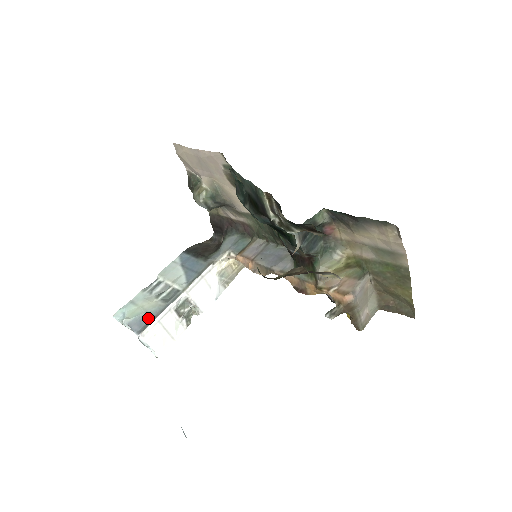
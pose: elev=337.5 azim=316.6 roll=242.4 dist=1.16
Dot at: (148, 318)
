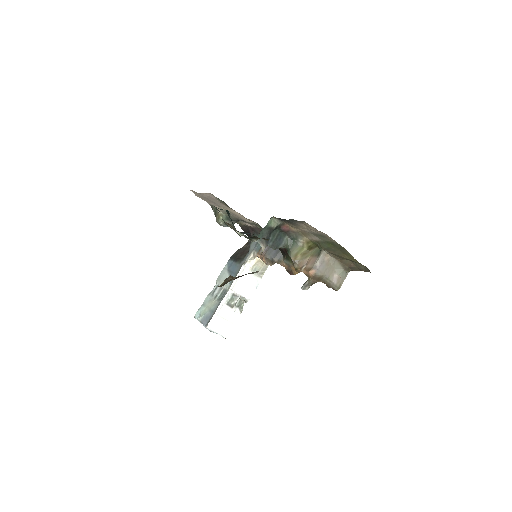
Dot at: (210, 314)
